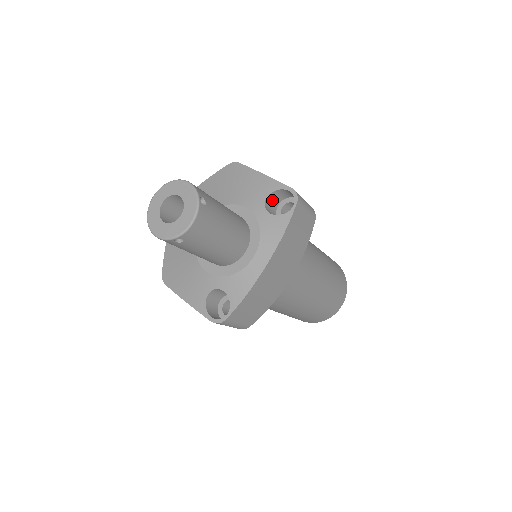
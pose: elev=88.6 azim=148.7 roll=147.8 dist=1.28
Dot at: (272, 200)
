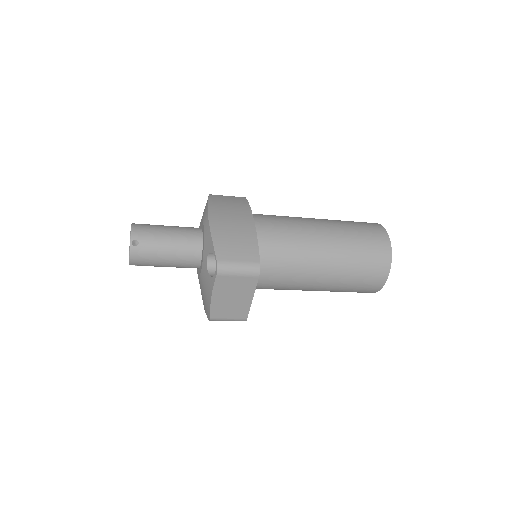
Dot at: occluded
